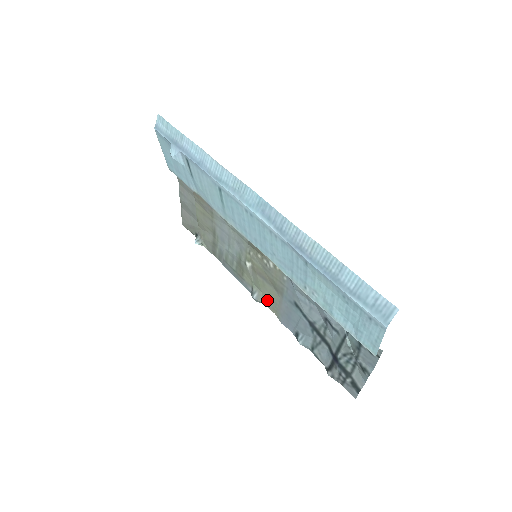
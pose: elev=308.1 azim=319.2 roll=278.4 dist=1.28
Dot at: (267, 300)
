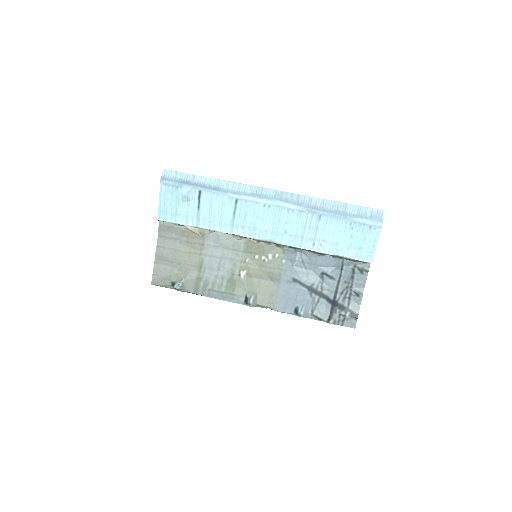
Dot at: (263, 298)
